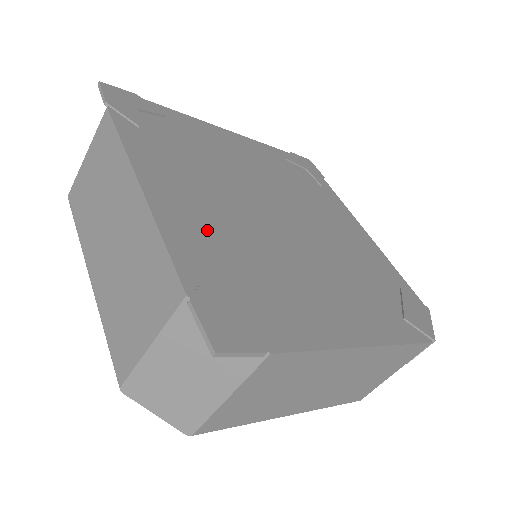
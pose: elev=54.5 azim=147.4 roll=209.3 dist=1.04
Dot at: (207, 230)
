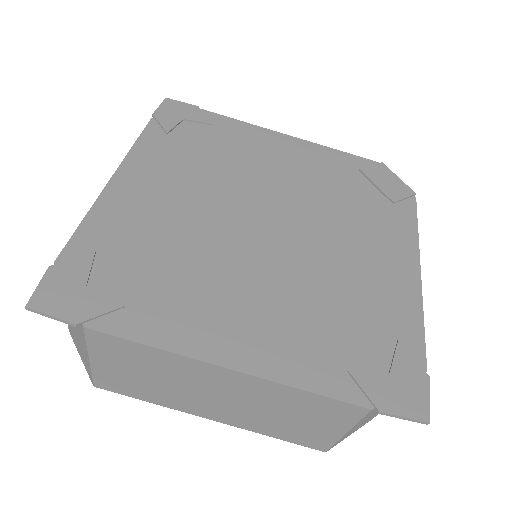
Dot at: (292, 333)
